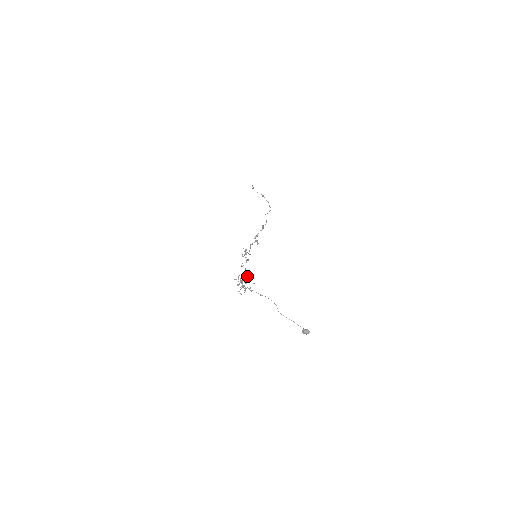
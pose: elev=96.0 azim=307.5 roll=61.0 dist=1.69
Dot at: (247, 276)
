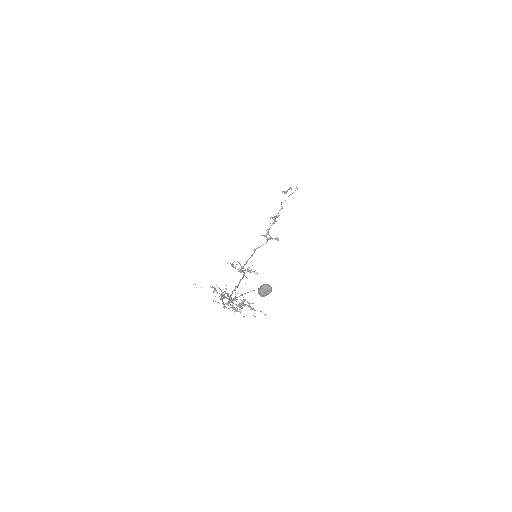
Dot at: occluded
